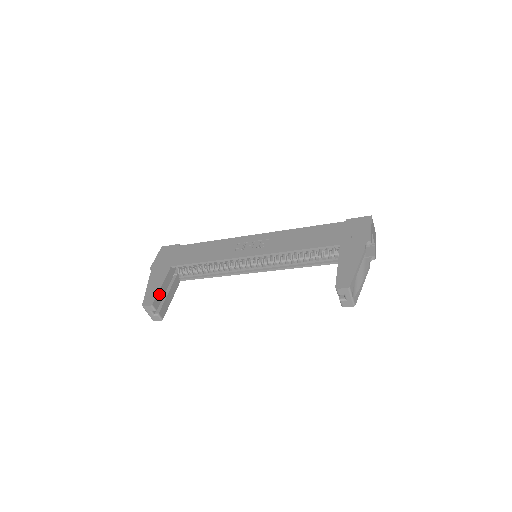
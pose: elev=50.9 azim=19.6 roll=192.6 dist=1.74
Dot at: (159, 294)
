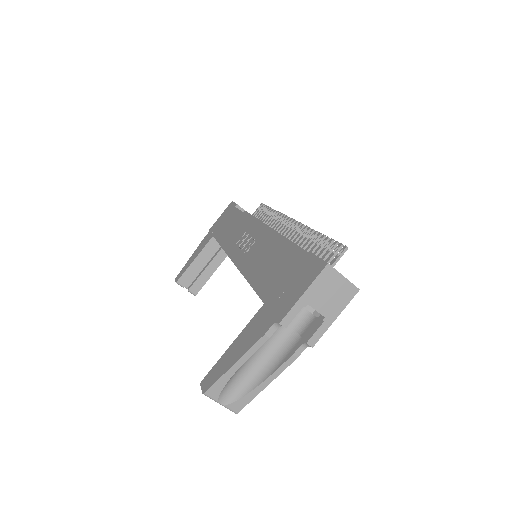
Dot at: (189, 270)
